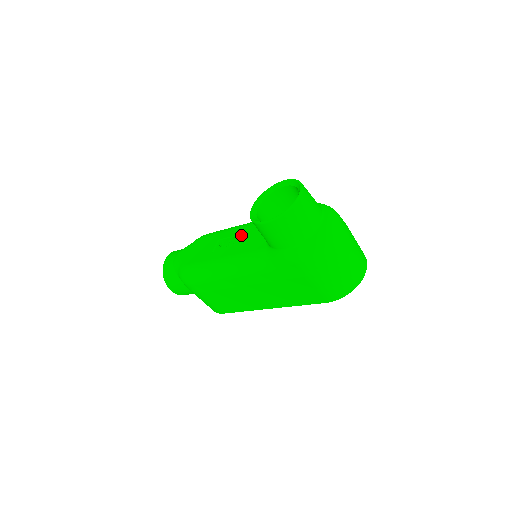
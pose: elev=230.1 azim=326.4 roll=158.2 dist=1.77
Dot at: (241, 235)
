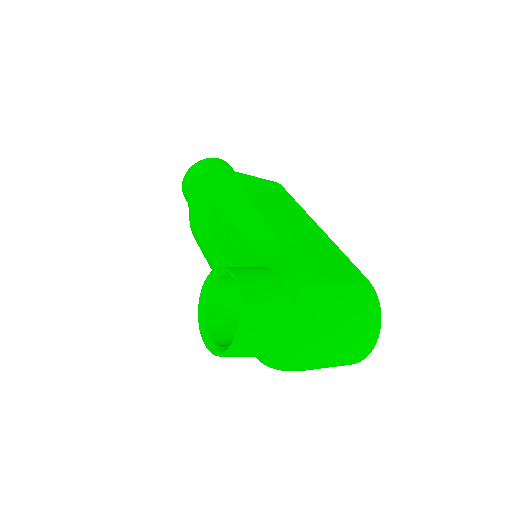
Dot at: (230, 240)
